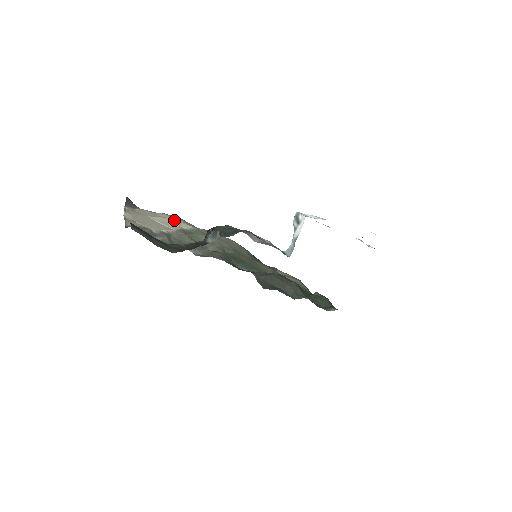
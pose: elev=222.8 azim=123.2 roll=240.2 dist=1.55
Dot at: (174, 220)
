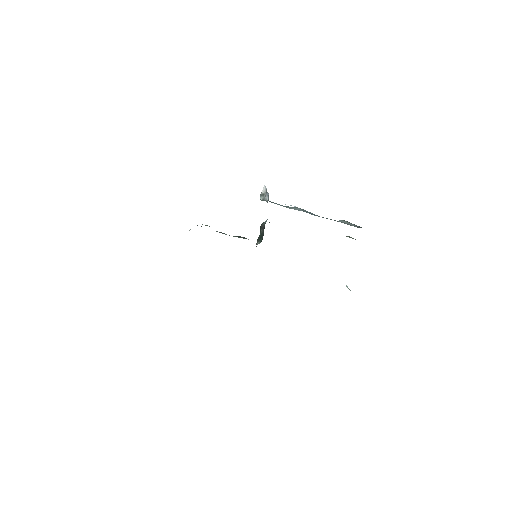
Dot at: occluded
